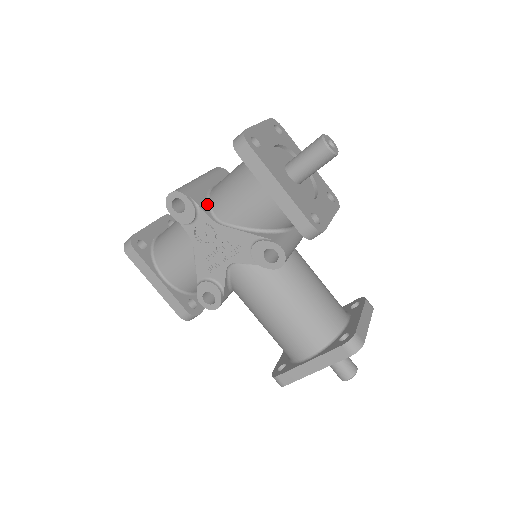
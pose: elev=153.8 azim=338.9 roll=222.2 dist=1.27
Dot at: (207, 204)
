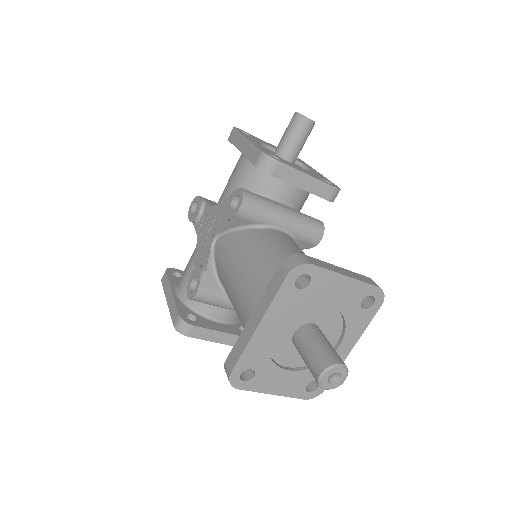
Dot at: occluded
